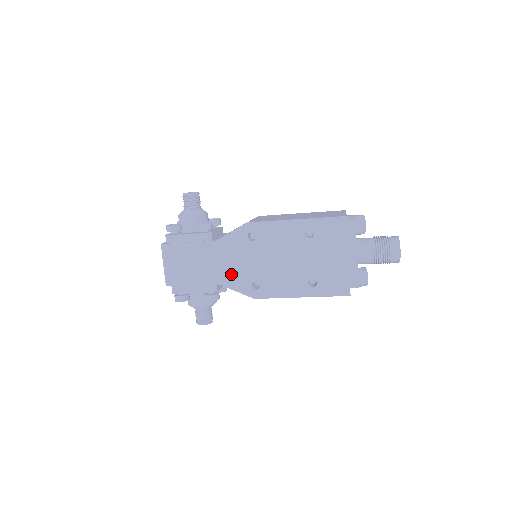
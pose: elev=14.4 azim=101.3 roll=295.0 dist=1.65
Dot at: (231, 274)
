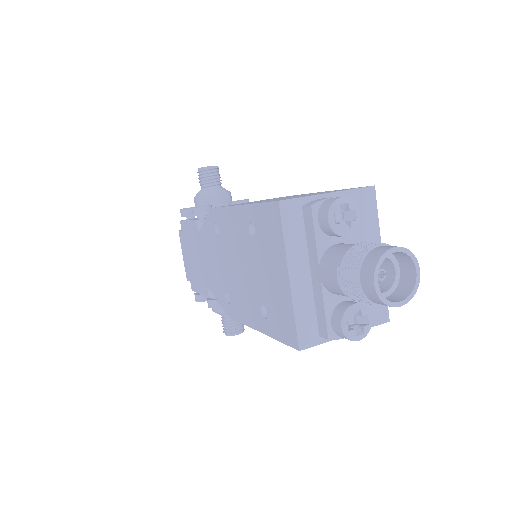
Dot at: (213, 277)
